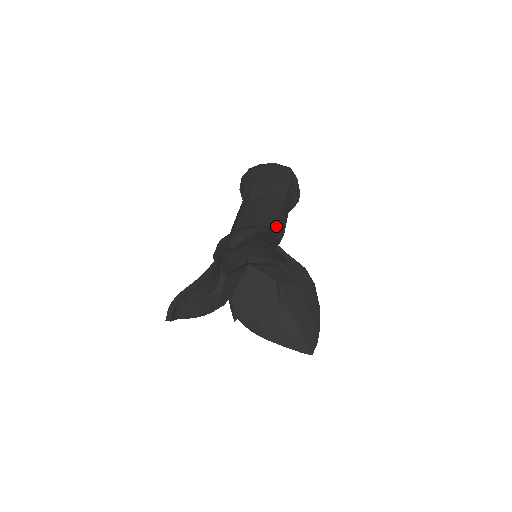
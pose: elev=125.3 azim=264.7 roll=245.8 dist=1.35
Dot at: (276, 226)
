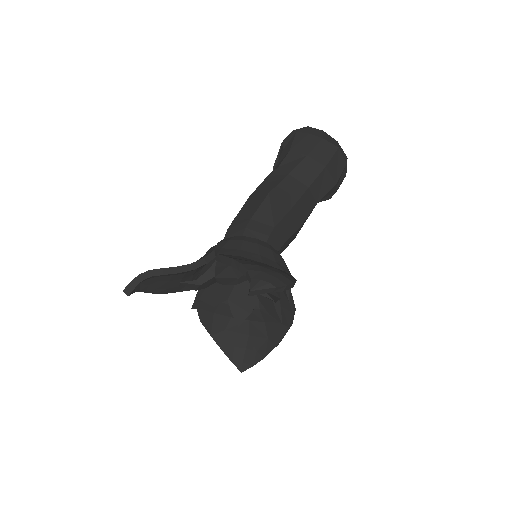
Dot at: (295, 232)
